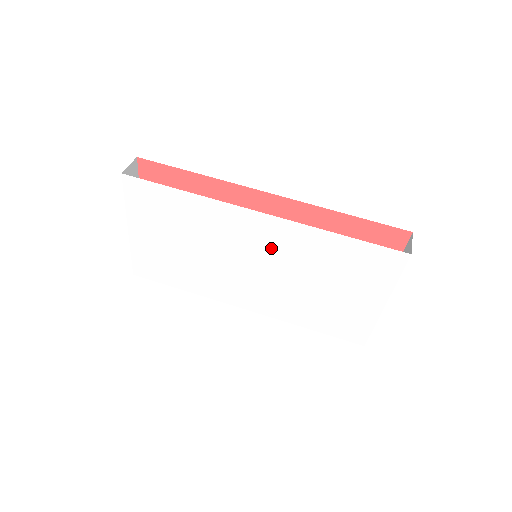
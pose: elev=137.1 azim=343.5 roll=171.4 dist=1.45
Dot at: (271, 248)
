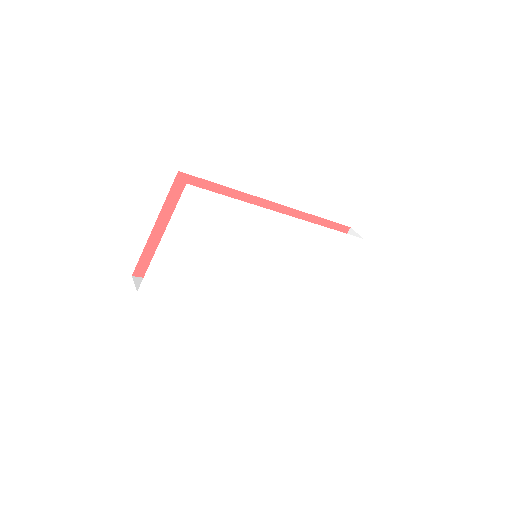
Dot at: (282, 245)
